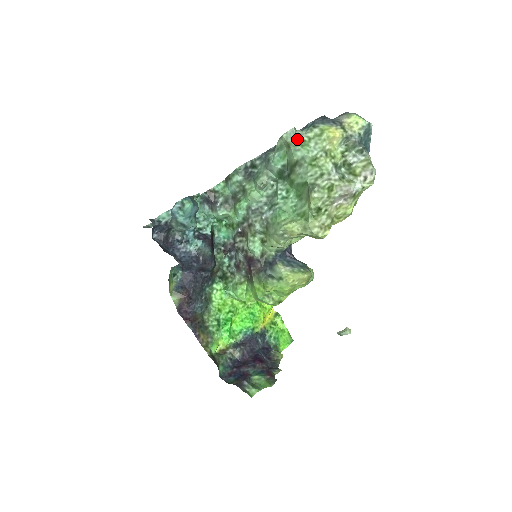
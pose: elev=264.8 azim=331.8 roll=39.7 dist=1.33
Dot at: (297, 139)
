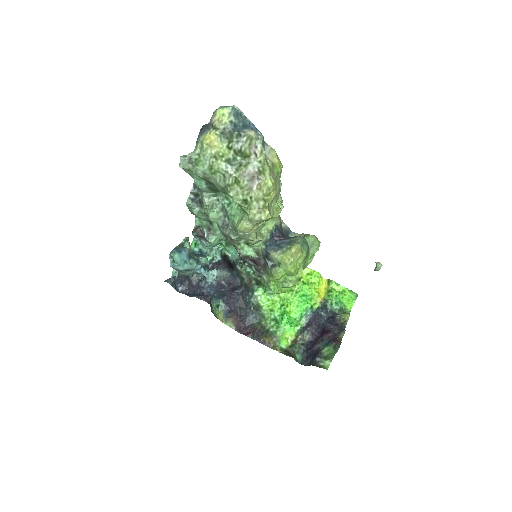
Dot at: (190, 162)
